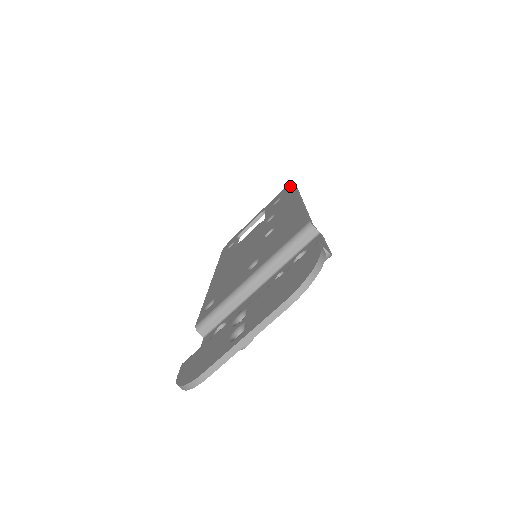
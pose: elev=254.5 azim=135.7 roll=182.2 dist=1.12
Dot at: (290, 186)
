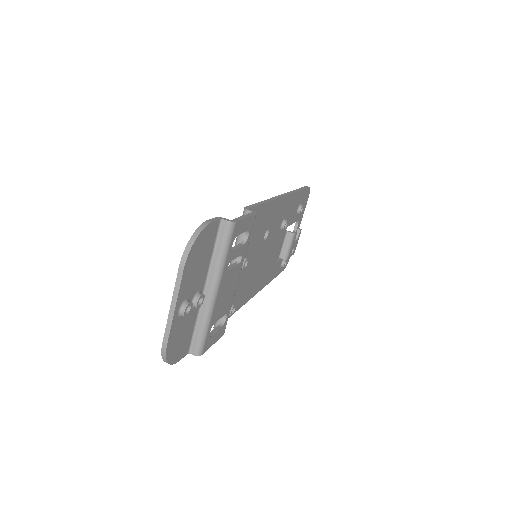
Dot at: occluded
